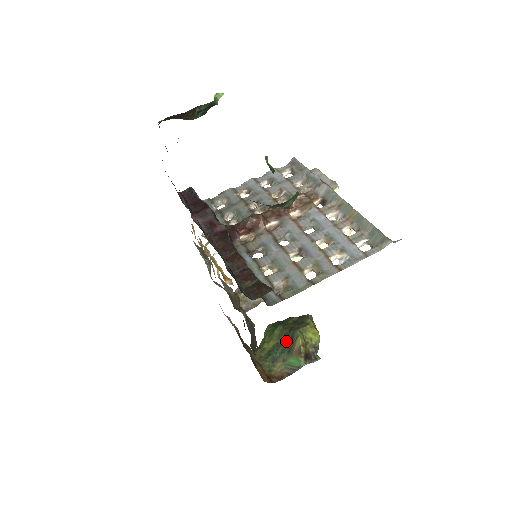
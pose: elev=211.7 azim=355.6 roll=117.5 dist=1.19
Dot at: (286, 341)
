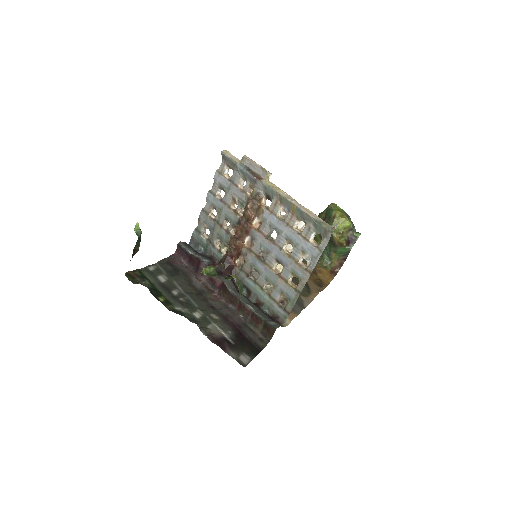
Dot at: occluded
